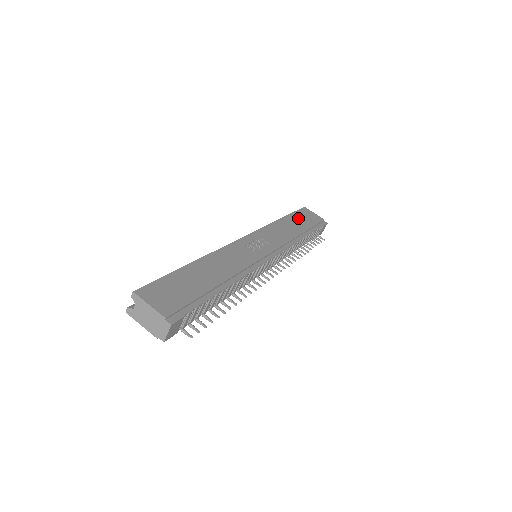
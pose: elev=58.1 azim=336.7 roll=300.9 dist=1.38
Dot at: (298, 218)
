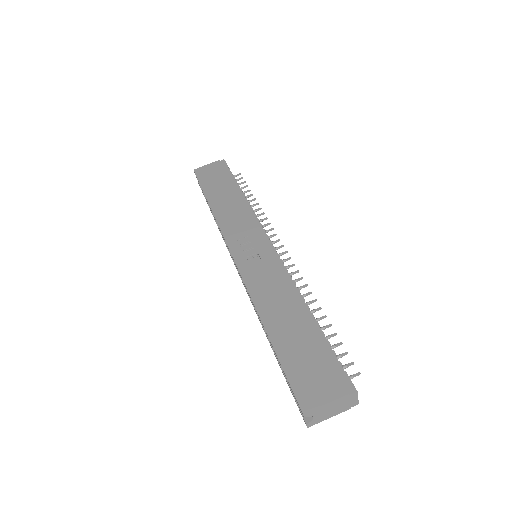
Dot at: (212, 186)
